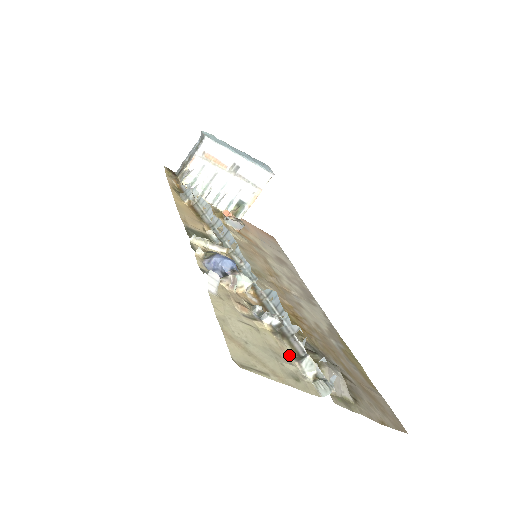
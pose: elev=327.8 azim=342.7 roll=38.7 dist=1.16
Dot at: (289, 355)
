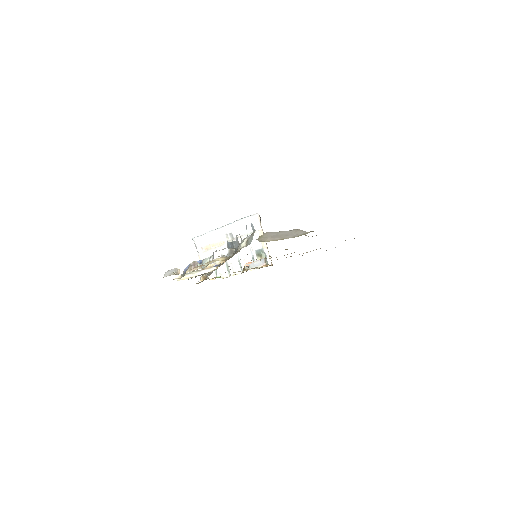
Dot at: occluded
